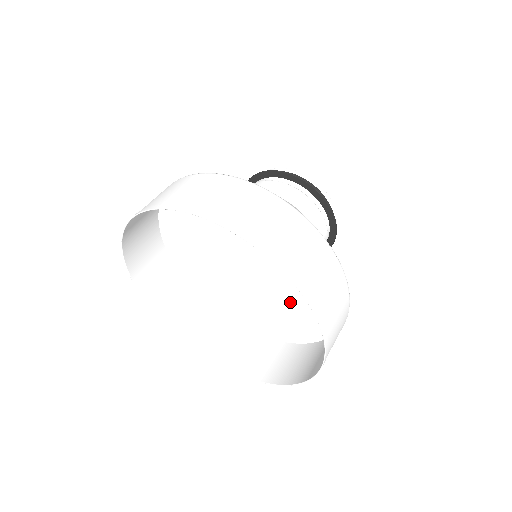
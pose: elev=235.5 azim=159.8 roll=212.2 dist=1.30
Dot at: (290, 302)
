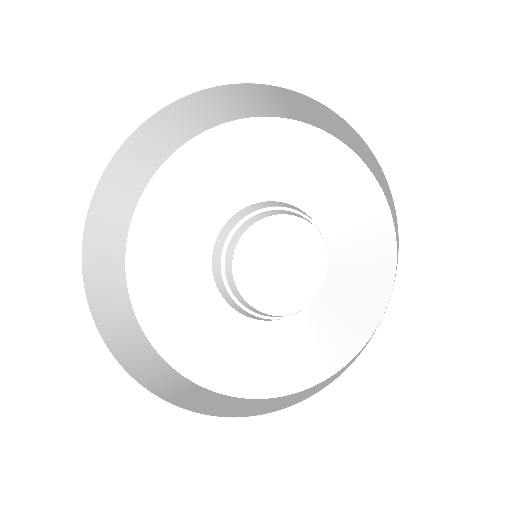
Dot at: (315, 333)
